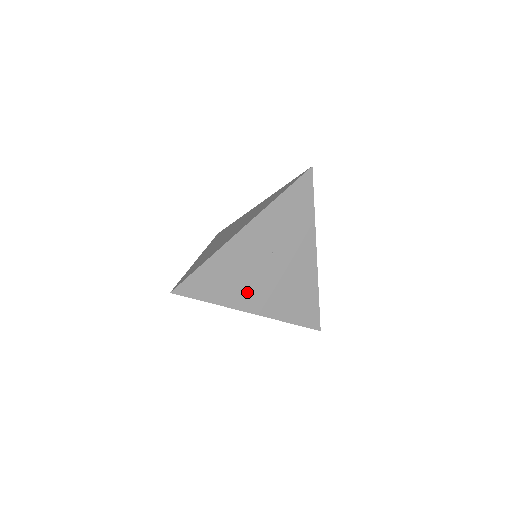
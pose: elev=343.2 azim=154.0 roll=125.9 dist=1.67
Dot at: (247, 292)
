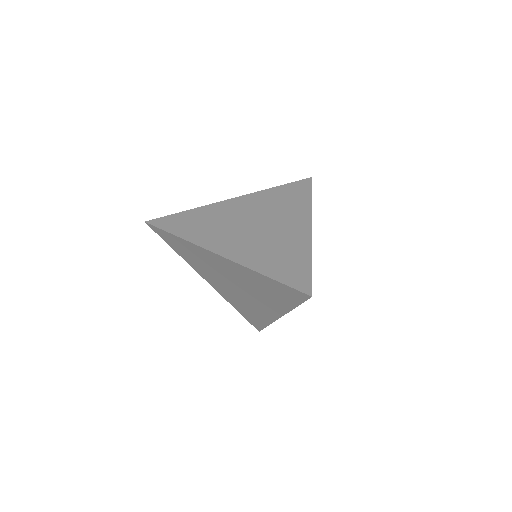
Dot at: (207, 273)
